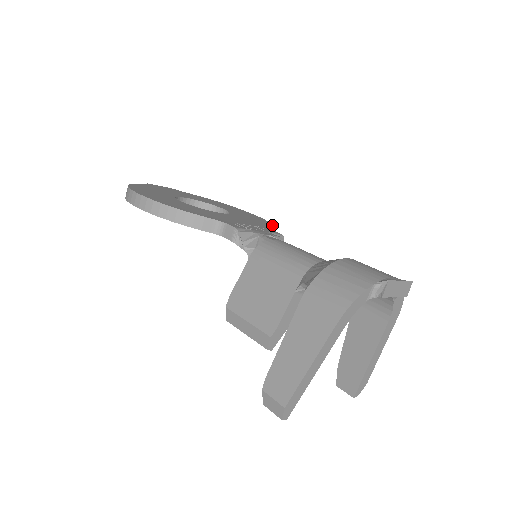
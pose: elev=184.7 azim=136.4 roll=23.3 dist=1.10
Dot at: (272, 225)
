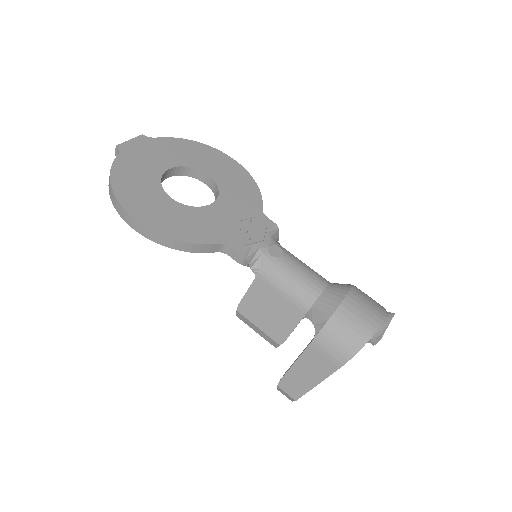
Dot at: (260, 192)
